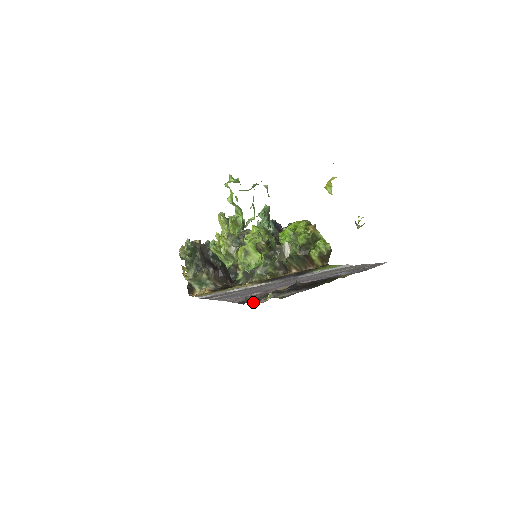
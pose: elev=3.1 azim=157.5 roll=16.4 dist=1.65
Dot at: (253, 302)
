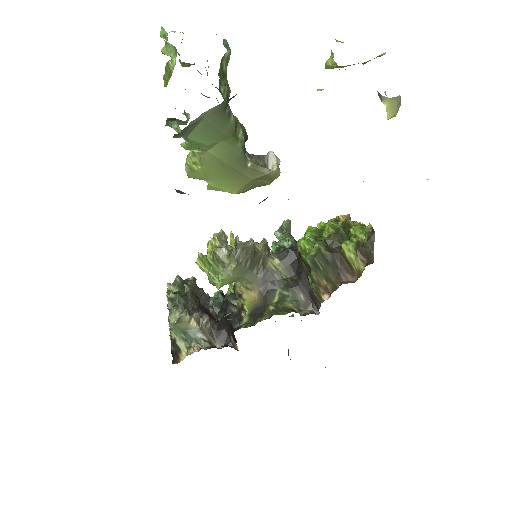
Dot at: occluded
